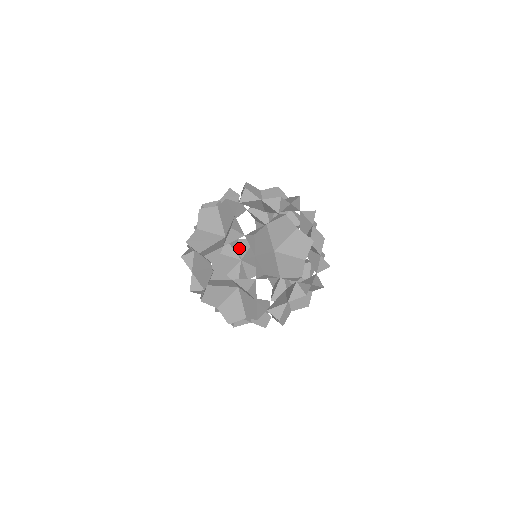
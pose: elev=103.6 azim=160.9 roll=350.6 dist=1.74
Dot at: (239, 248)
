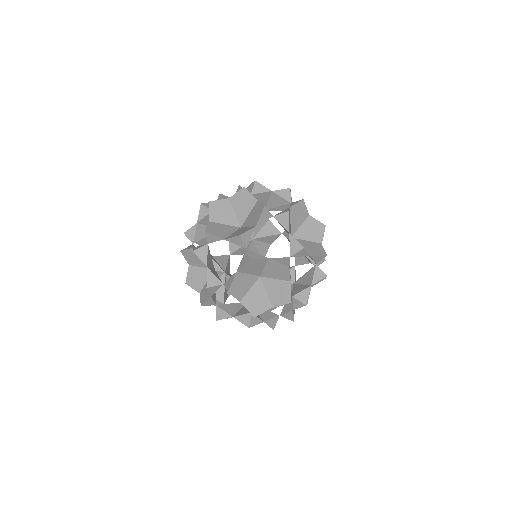
Dot at: (262, 228)
